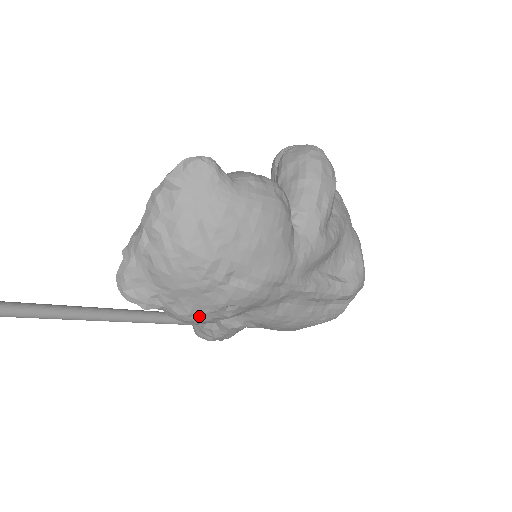
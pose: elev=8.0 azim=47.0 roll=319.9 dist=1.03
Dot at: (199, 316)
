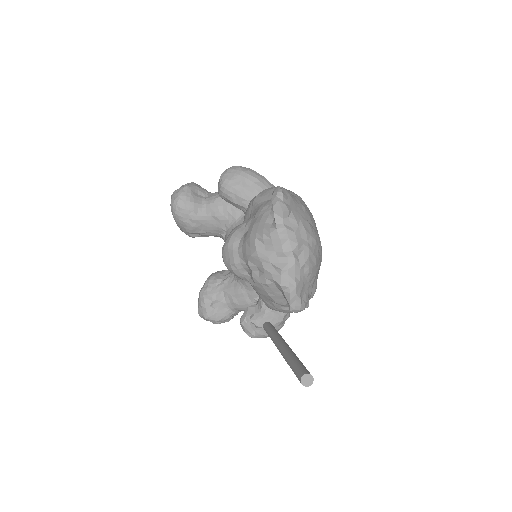
Dot at: occluded
